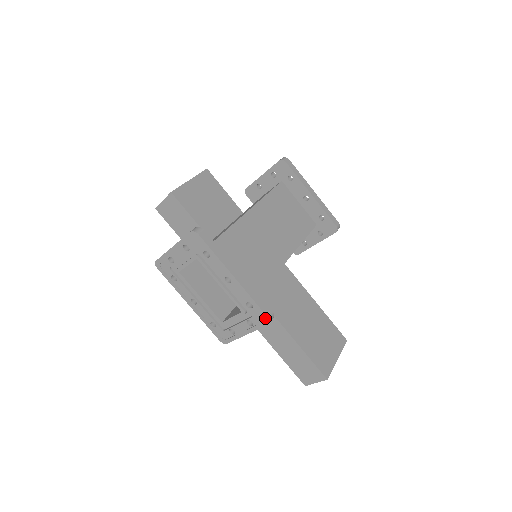
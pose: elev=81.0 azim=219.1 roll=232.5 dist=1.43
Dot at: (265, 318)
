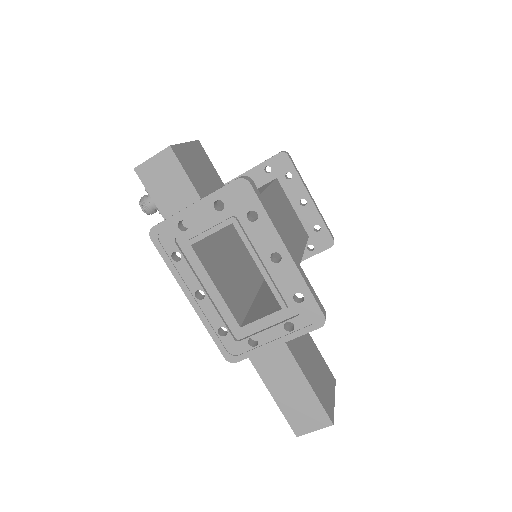
Dot at: (319, 317)
